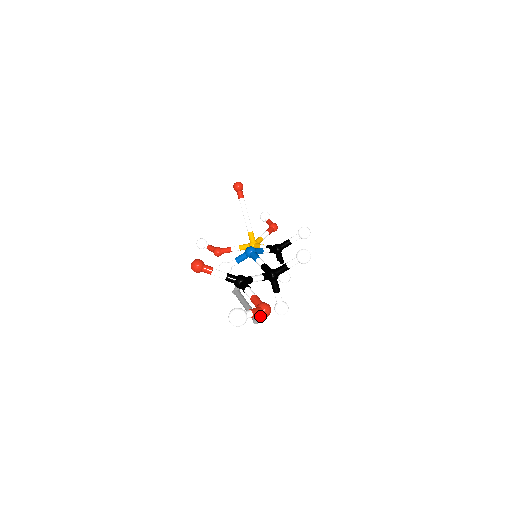
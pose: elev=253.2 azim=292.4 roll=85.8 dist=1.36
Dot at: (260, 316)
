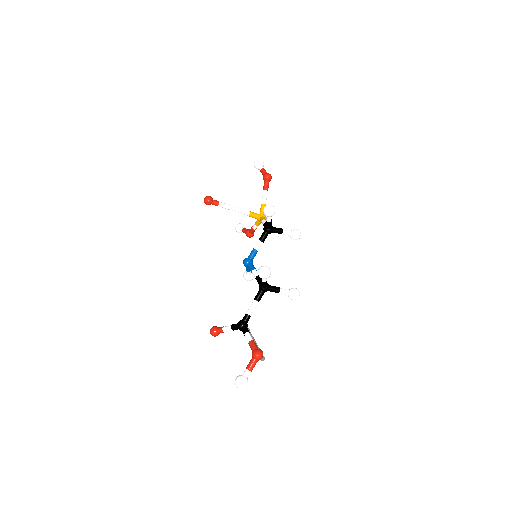
Dot at: occluded
